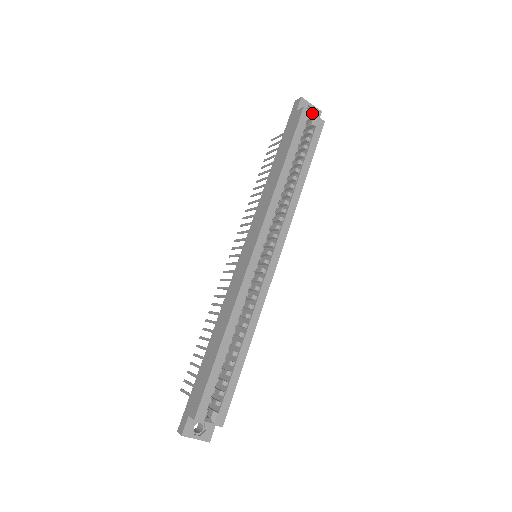
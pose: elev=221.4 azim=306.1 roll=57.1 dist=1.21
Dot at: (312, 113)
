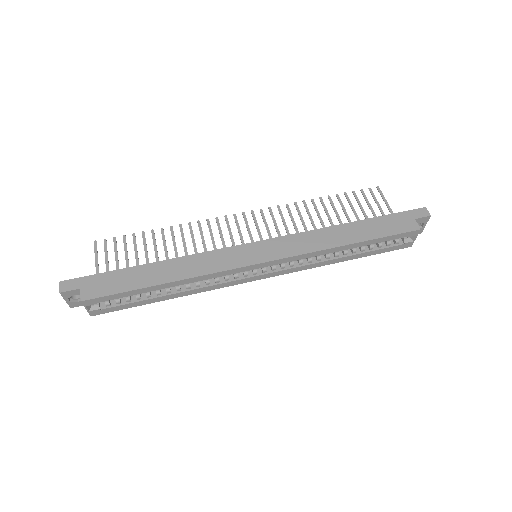
Dot at: occluded
